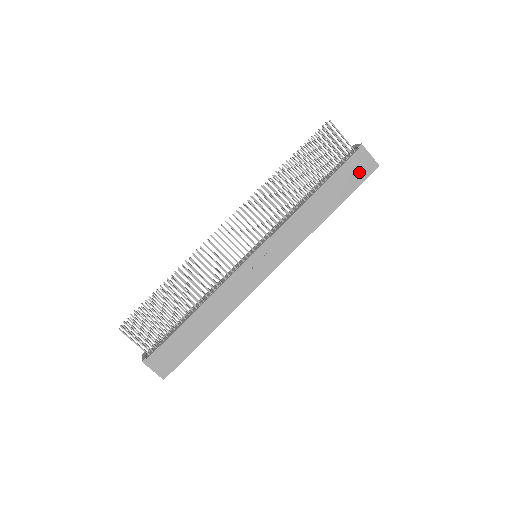
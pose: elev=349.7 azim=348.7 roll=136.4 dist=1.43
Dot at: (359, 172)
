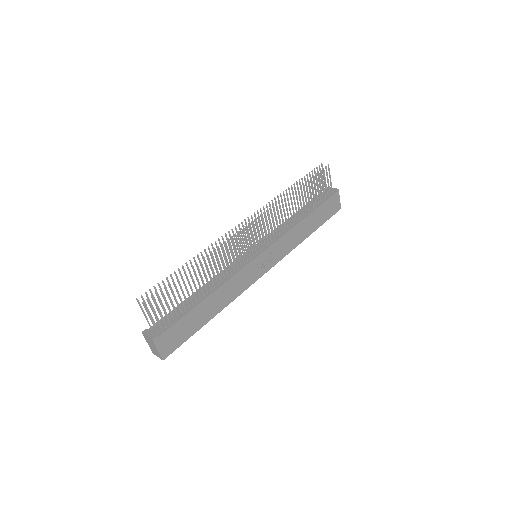
Dot at: (331, 209)
